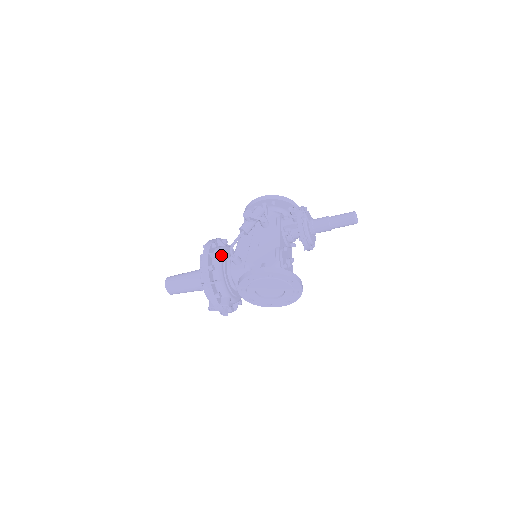
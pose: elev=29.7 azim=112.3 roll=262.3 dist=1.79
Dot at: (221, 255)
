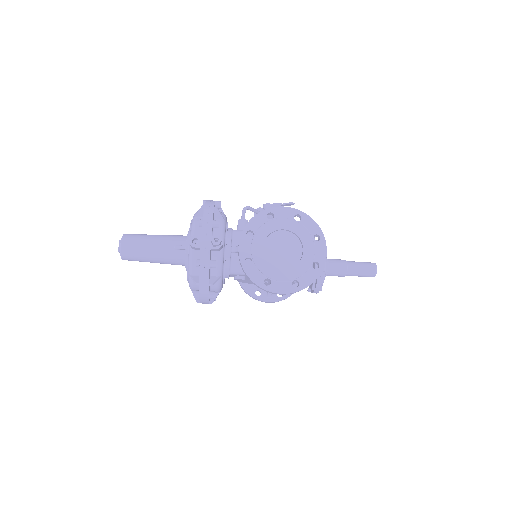
Dot at: occluded
